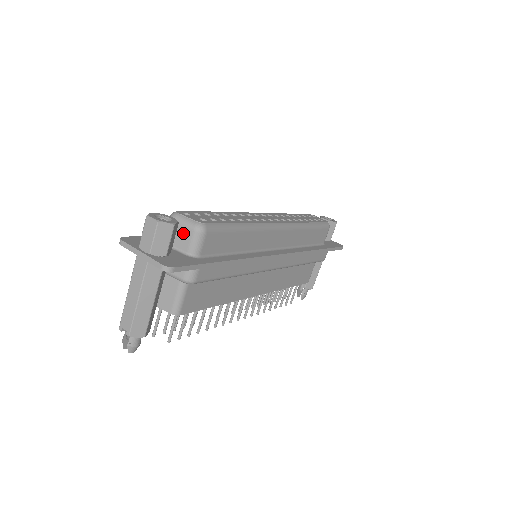
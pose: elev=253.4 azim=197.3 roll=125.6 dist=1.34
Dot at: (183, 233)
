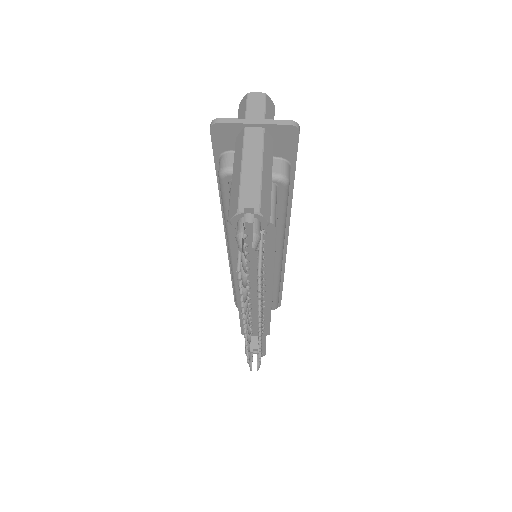
Dot at: occluded
